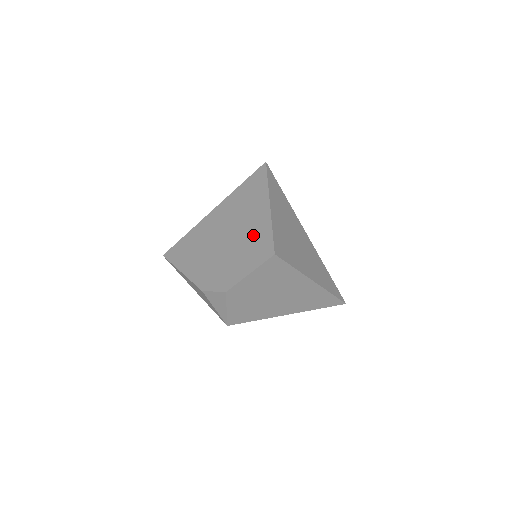
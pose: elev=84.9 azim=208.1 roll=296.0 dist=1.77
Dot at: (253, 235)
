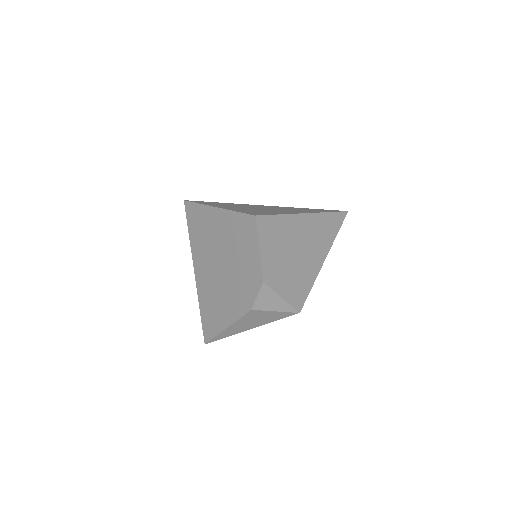
Dot at: (231, 234)
